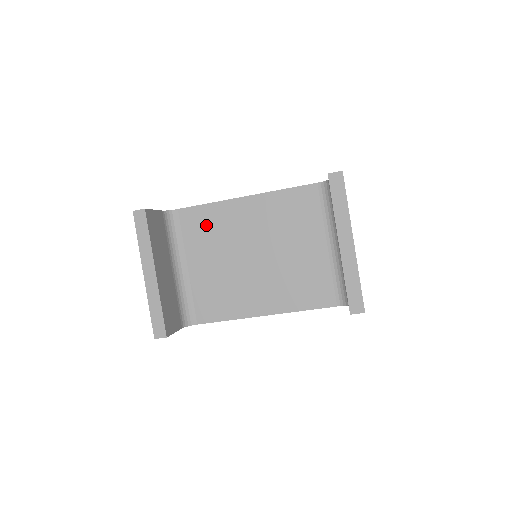
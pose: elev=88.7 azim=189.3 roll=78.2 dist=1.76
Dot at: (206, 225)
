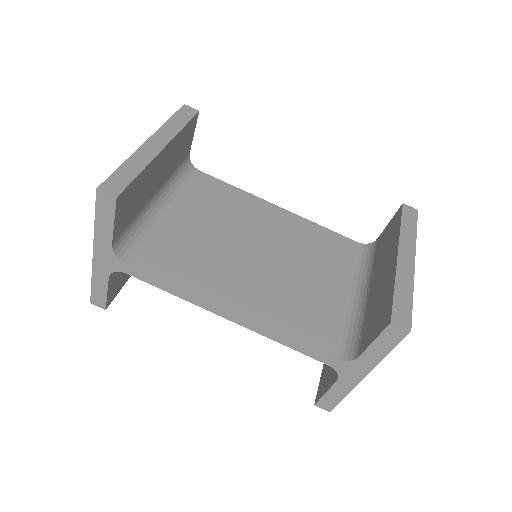
Dot at: (221, 198)
